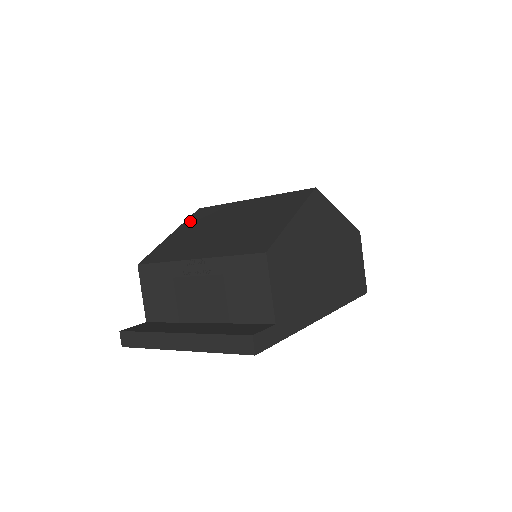
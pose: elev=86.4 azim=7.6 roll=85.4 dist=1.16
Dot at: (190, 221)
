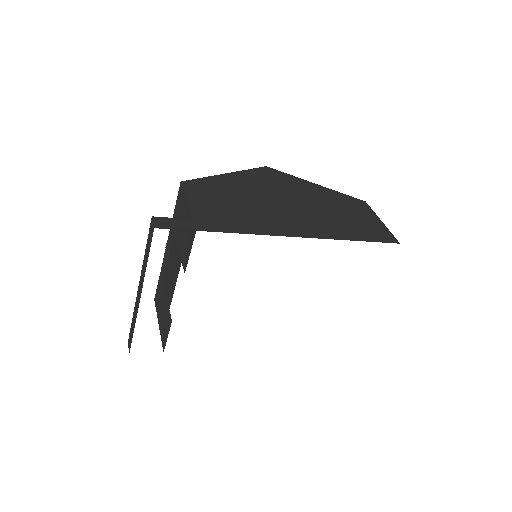
Dot at: occluded
